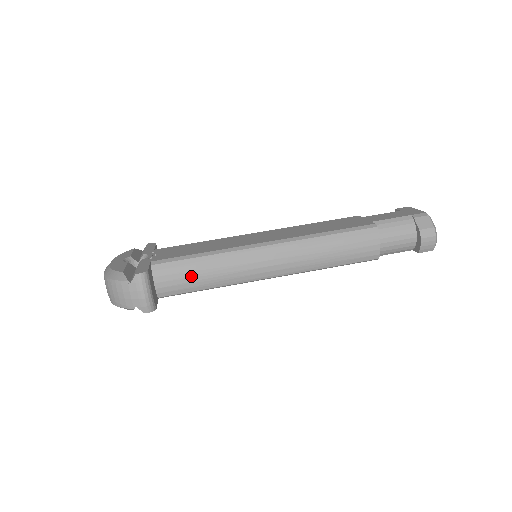
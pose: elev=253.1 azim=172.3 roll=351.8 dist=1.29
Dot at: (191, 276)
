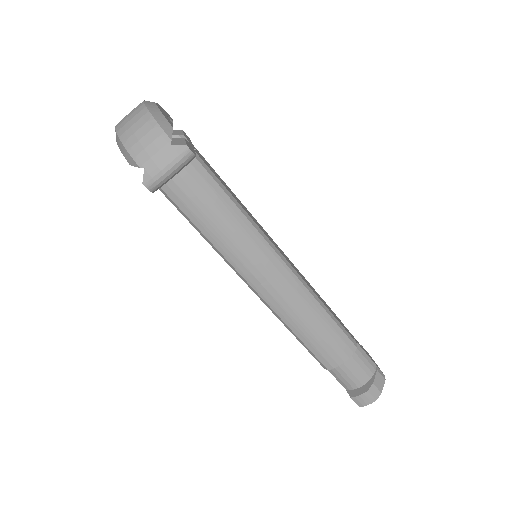
Dot at: (208, 207)
